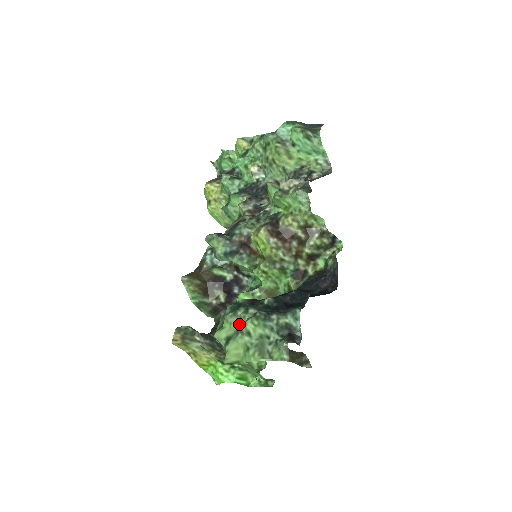
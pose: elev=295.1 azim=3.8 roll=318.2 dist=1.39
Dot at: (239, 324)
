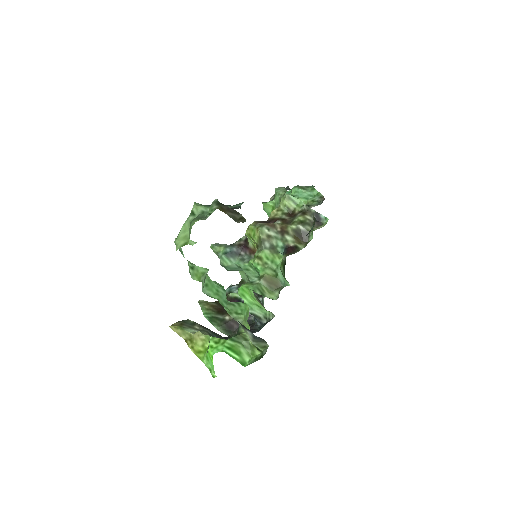
Dot at: occluded
